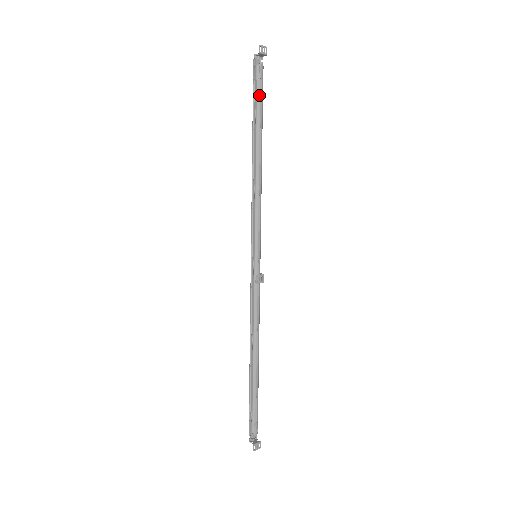
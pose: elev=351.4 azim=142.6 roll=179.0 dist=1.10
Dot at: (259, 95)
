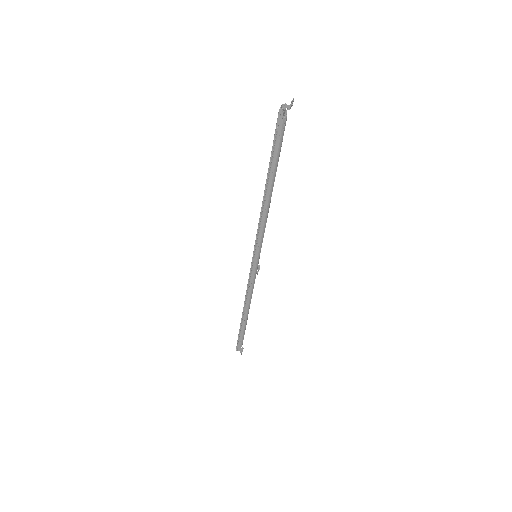
Dot at: (281, 144)
